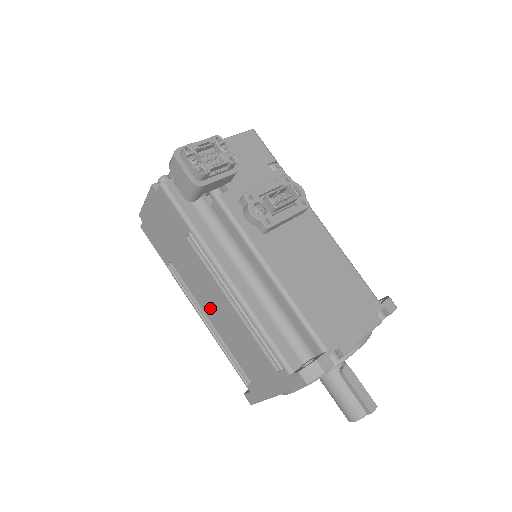
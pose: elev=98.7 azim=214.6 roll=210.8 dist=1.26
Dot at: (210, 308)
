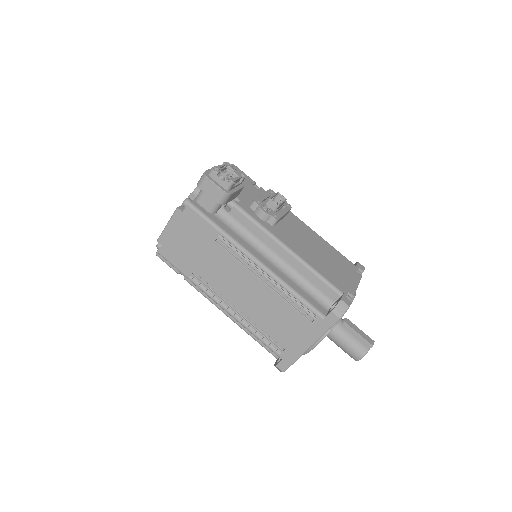
Dot at: (239, 297)
